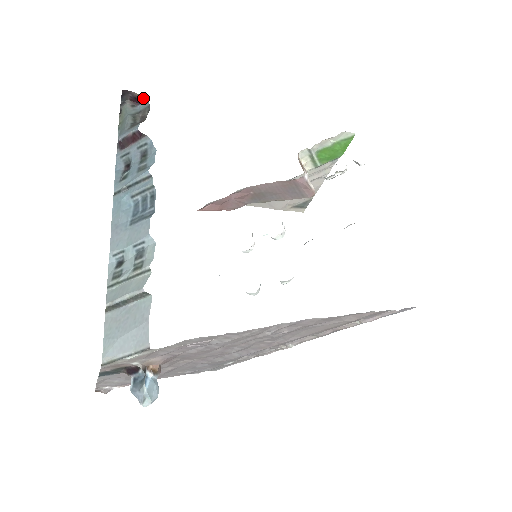
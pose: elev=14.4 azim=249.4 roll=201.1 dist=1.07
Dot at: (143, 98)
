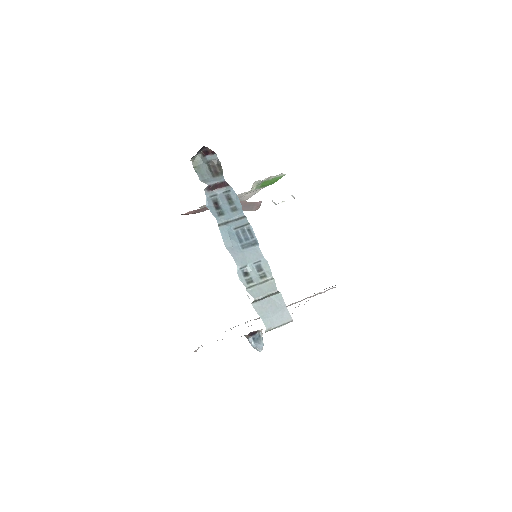
Dot at: (212, 152)
